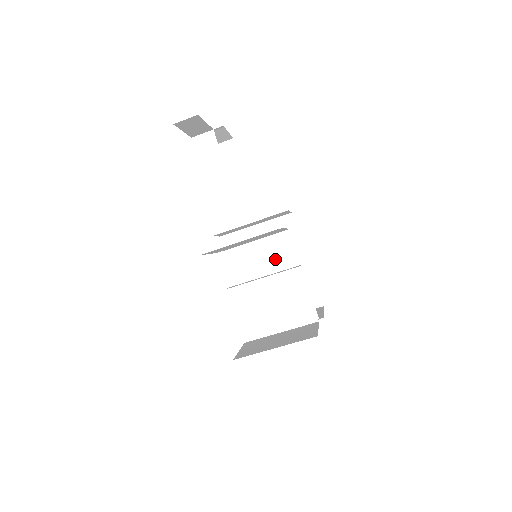
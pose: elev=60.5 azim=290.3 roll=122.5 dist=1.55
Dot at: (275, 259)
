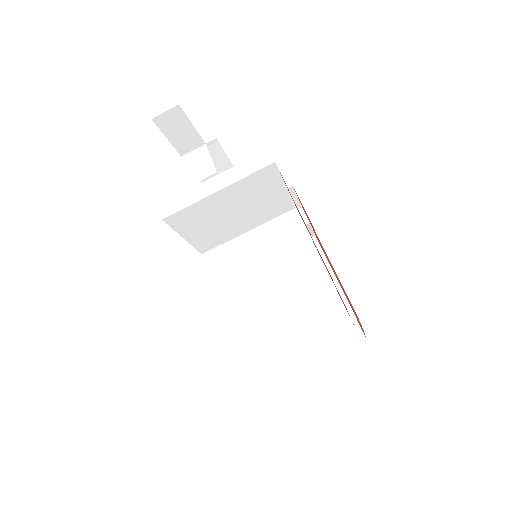
Dot at: (280, 250)
